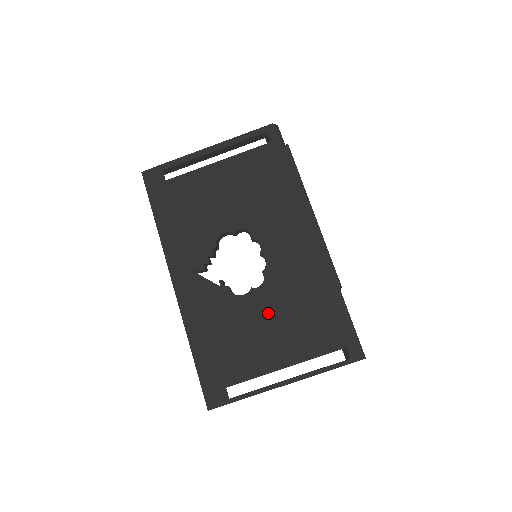
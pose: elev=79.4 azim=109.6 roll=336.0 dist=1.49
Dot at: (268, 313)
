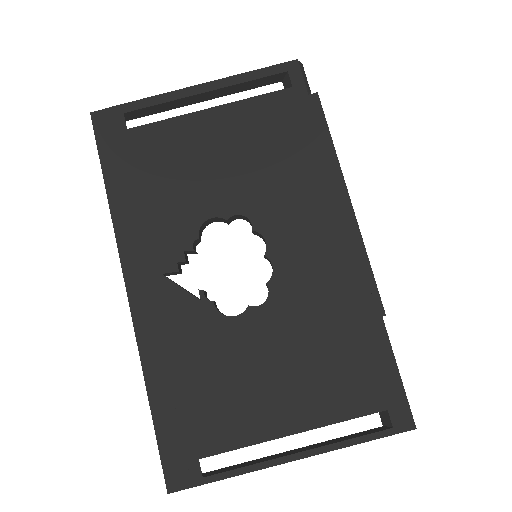
Dot at: (271, 347)
